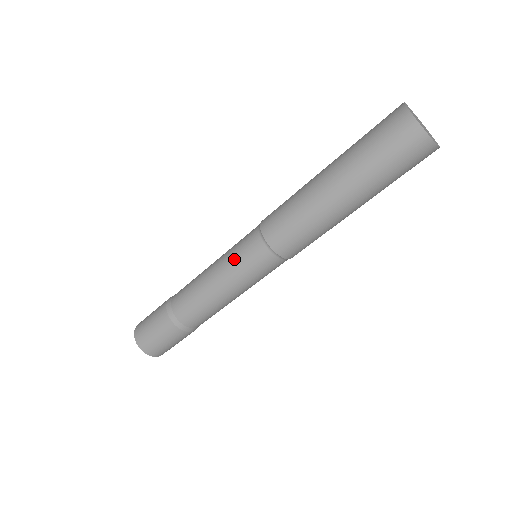
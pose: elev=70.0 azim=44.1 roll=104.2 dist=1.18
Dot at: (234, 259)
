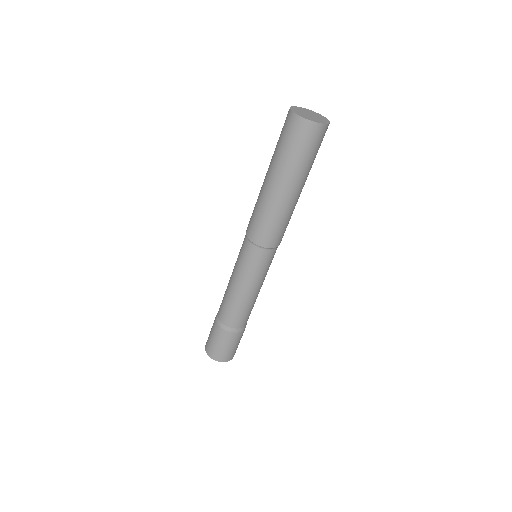
Dot at: (243, 267)
